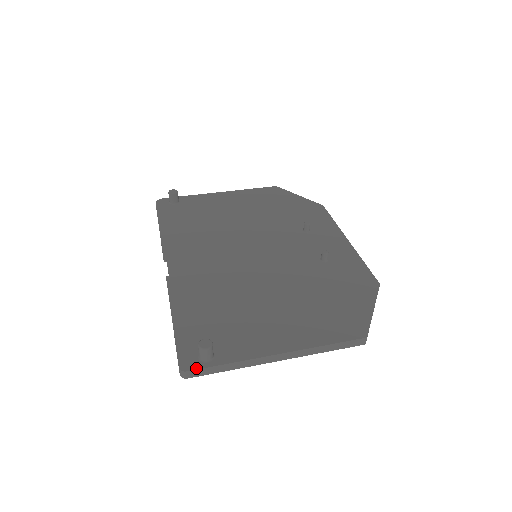
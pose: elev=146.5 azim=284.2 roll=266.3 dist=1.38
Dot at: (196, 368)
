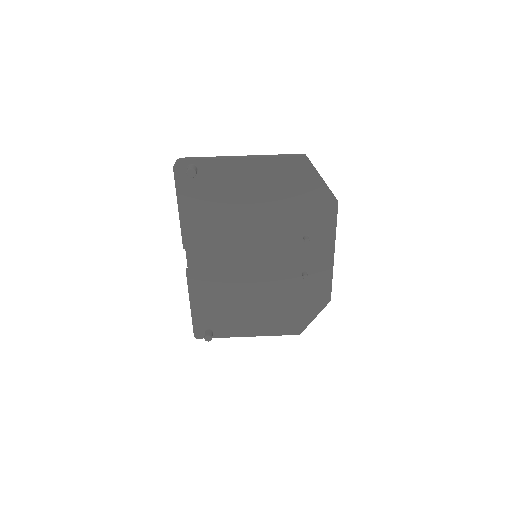
Dot at: occluded
